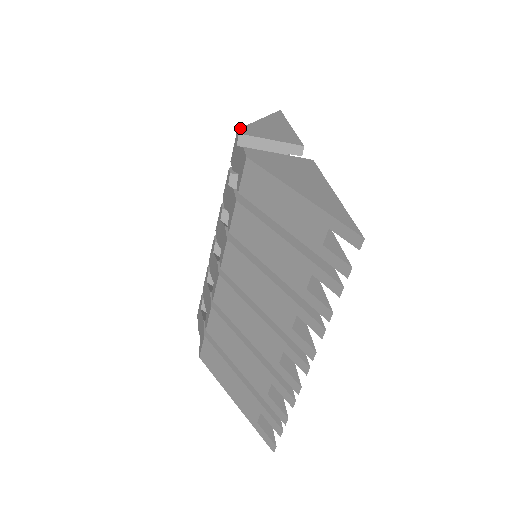
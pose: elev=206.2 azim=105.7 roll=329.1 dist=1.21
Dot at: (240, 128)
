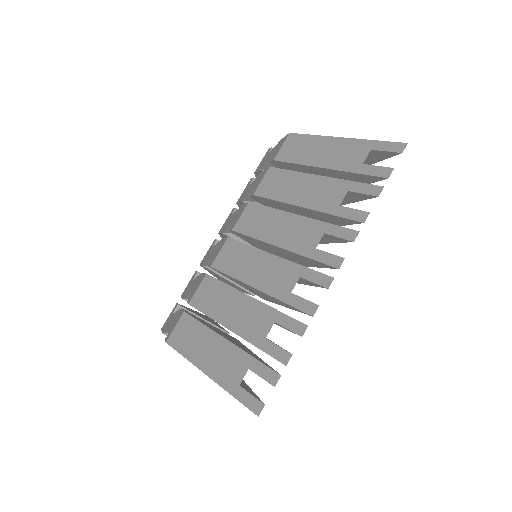
Dot at: occluded
